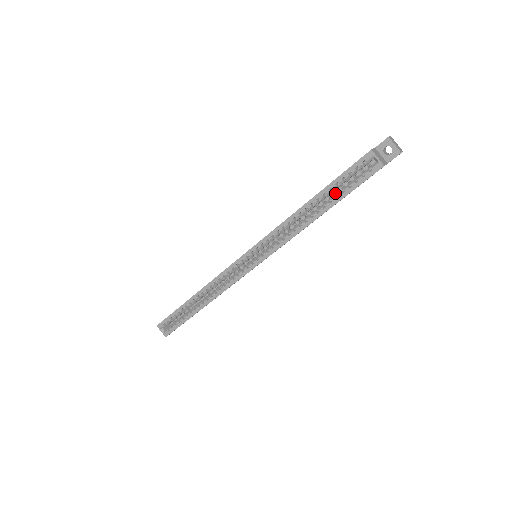
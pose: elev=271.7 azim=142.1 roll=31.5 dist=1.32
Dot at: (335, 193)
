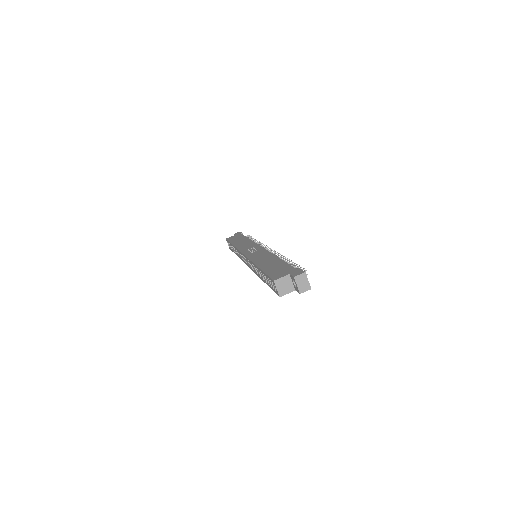
Dot at: occluded
